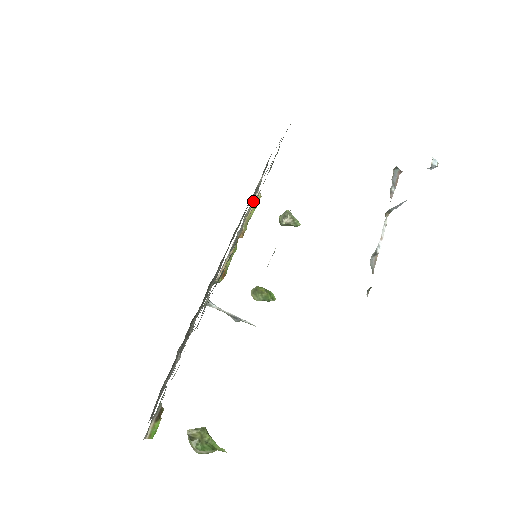
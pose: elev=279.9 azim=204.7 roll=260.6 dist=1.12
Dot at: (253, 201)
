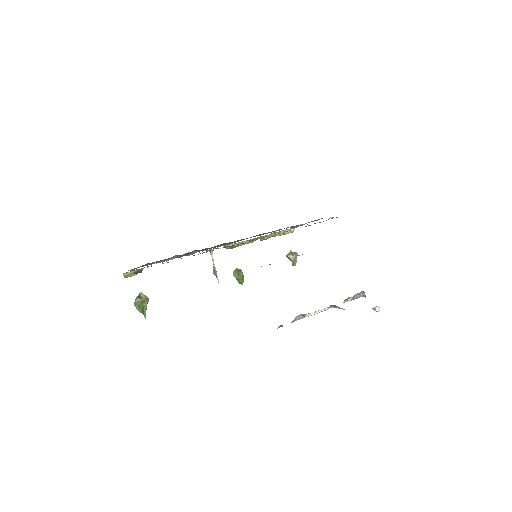
Dot at: (286, 230)
